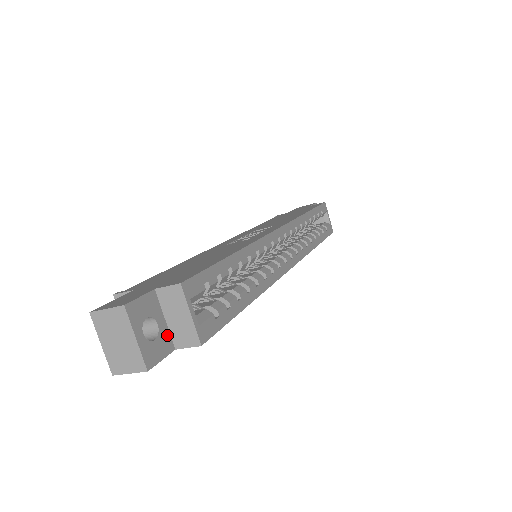
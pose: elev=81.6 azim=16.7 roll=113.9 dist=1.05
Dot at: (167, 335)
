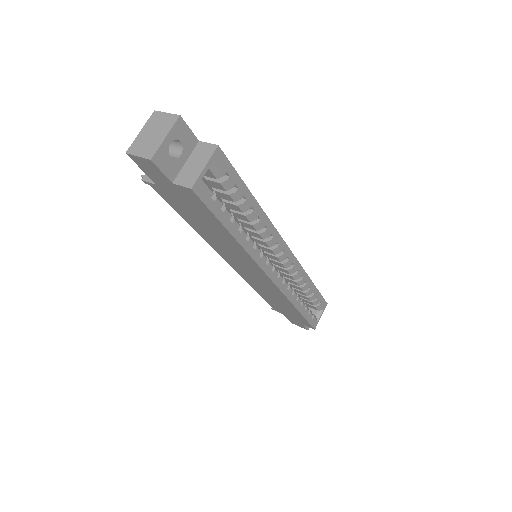
Dot at: (178, 169)
